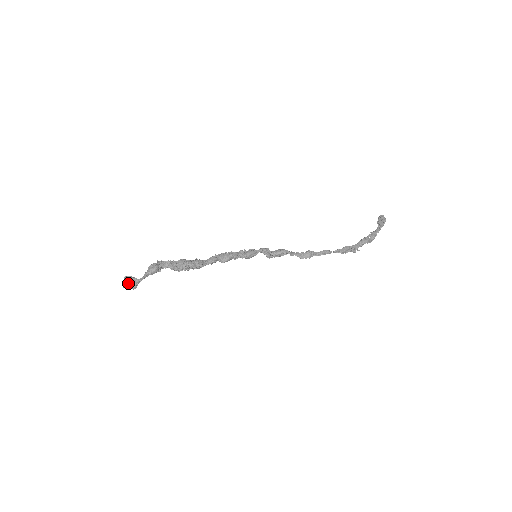
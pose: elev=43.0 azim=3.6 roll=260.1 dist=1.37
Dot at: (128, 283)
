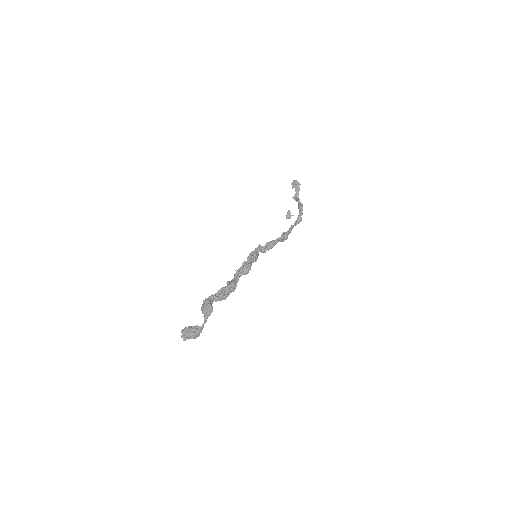
Dot at: (195, 334)
